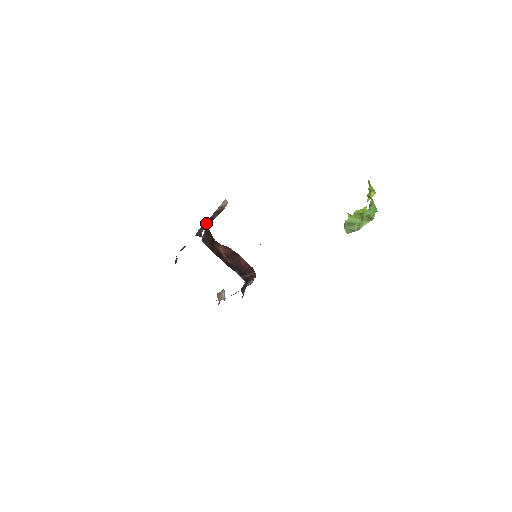
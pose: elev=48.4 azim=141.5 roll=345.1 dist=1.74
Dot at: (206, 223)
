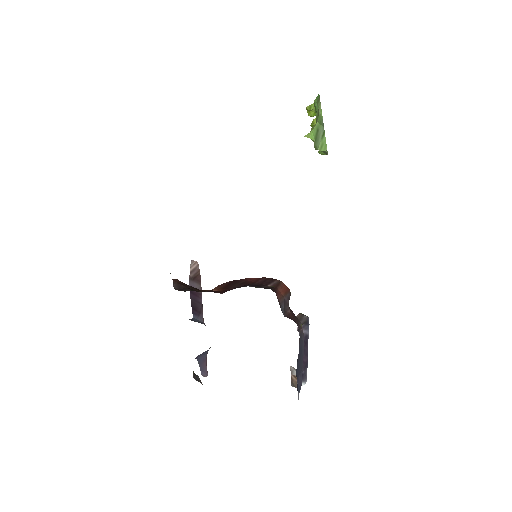
Dot at: (194, 304)
